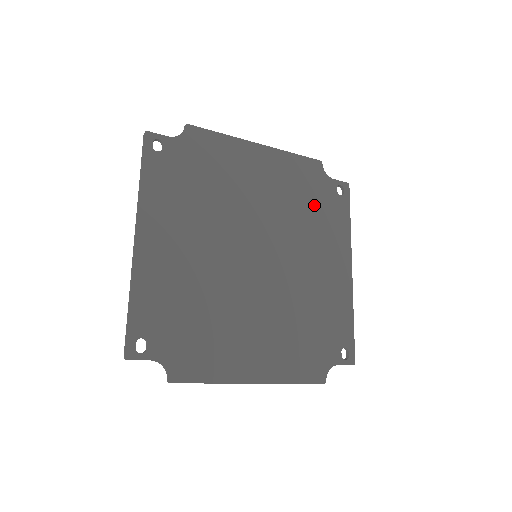
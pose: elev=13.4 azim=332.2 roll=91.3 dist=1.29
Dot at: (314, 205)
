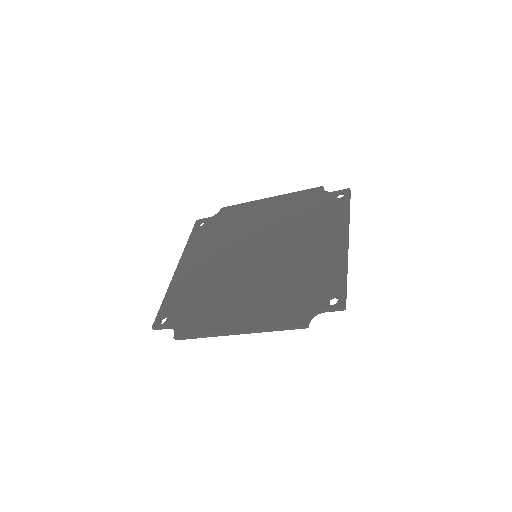
Dot at: (312, 212)
